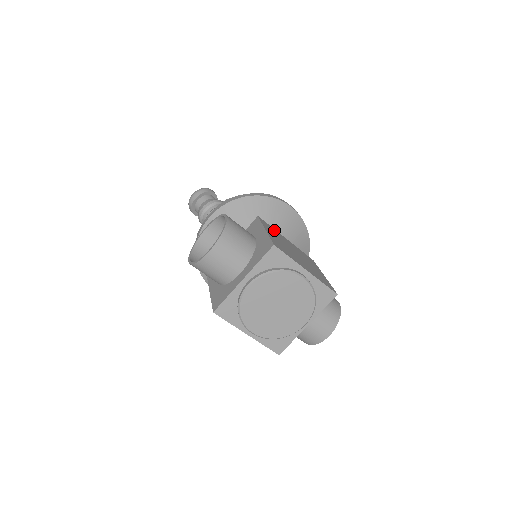
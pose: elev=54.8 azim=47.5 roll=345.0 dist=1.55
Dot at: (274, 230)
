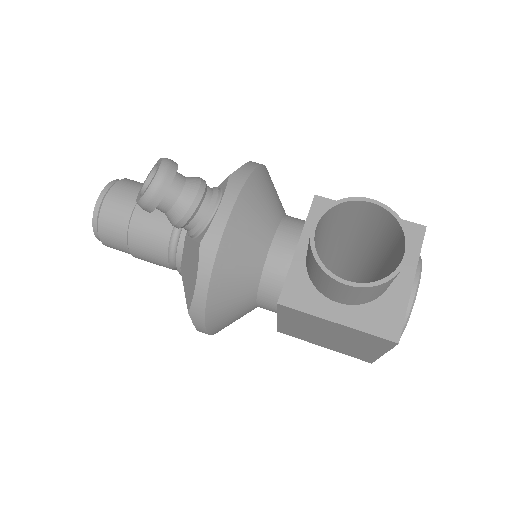
Dot at: occluded
